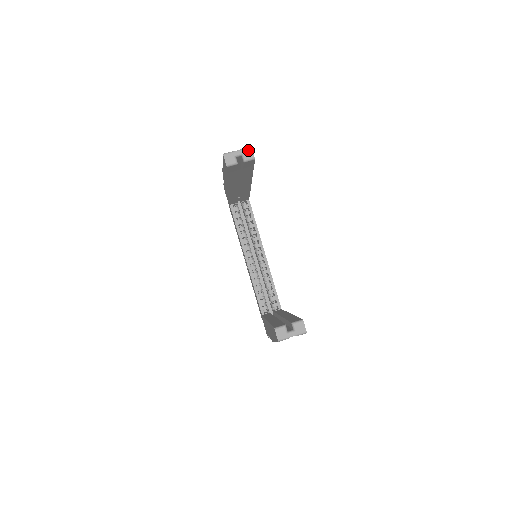
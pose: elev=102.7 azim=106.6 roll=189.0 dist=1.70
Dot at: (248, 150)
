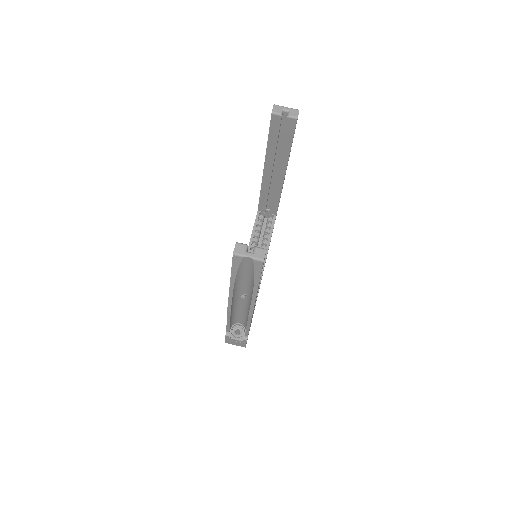
Dot at: (295, 111)
